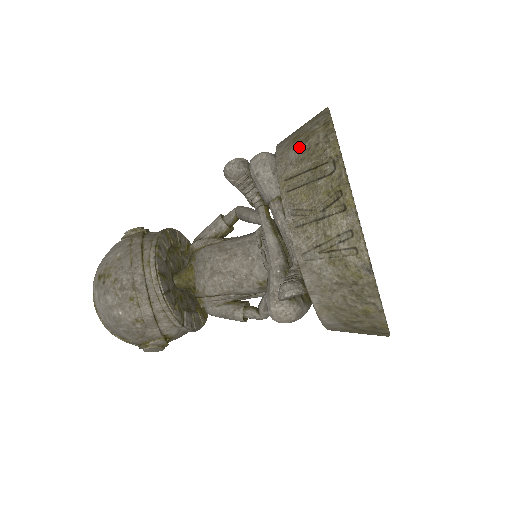
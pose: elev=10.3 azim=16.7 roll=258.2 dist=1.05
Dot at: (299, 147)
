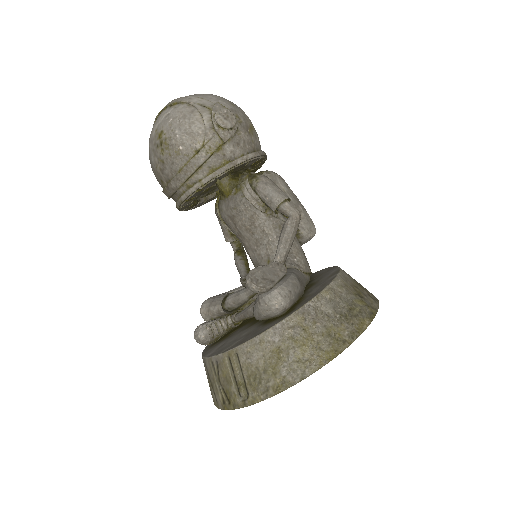
Dot at: (262, 363)
